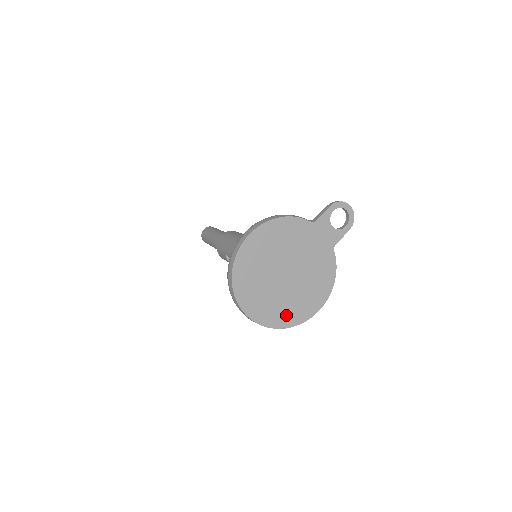
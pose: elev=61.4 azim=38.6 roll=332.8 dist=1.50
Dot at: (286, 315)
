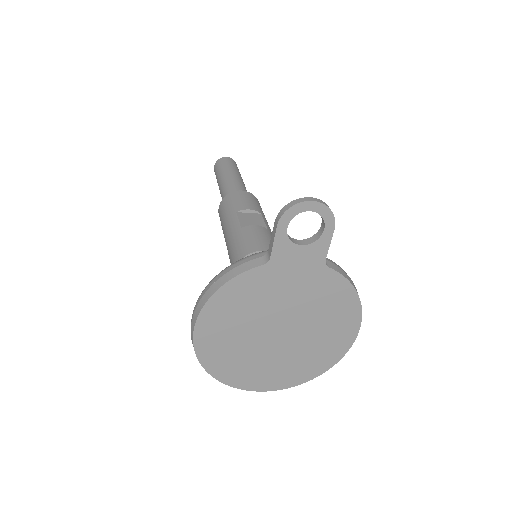
Dot at: (315, 362)
